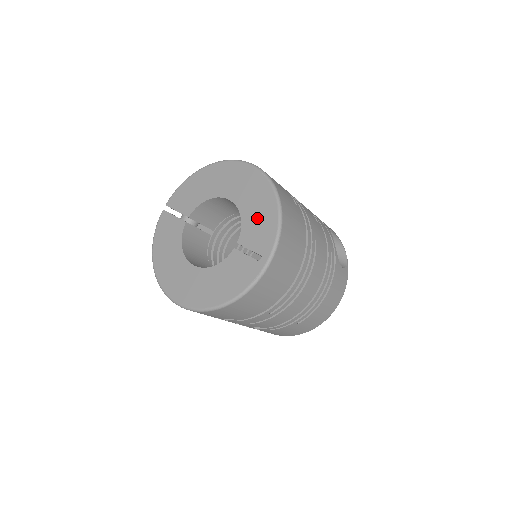
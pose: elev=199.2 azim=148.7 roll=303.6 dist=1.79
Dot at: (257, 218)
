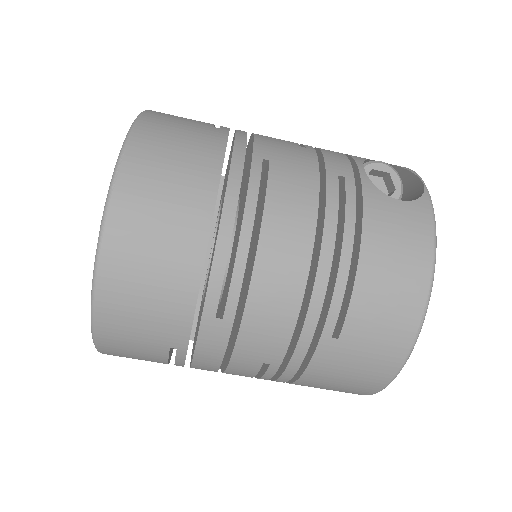
Dot at: occluded
